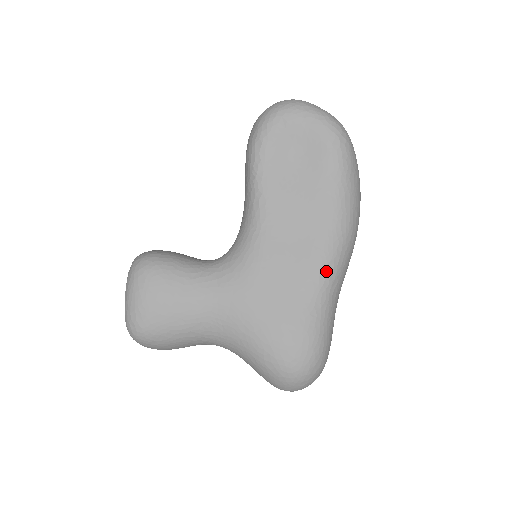
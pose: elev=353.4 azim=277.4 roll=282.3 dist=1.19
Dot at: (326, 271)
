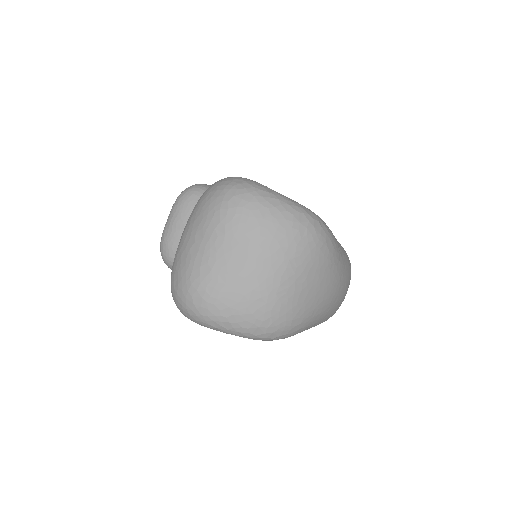
Dot at: occluded
